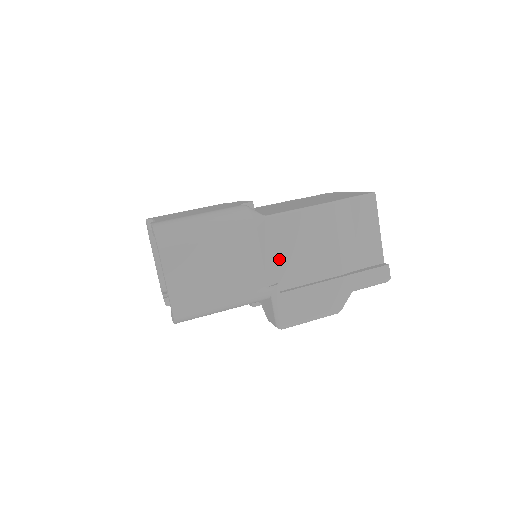
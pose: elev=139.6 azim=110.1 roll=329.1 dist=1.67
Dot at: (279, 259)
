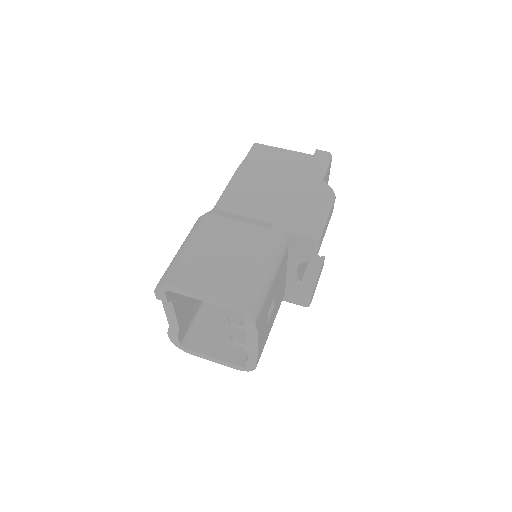
Dot at: (255, 215)
